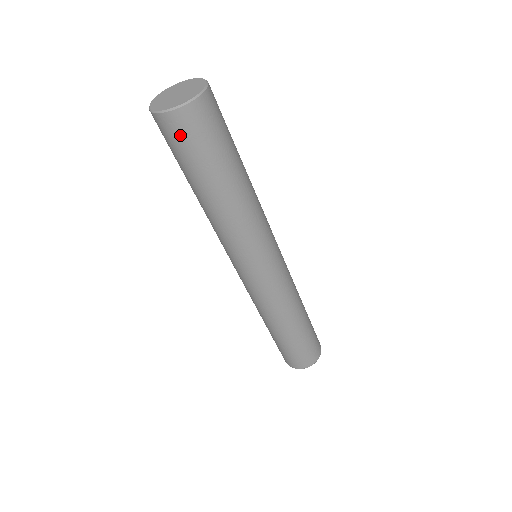
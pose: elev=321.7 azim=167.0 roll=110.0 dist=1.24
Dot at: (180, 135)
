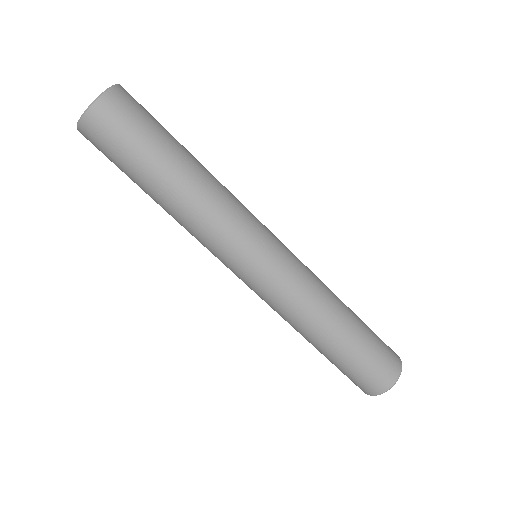
Dot at: occluded
